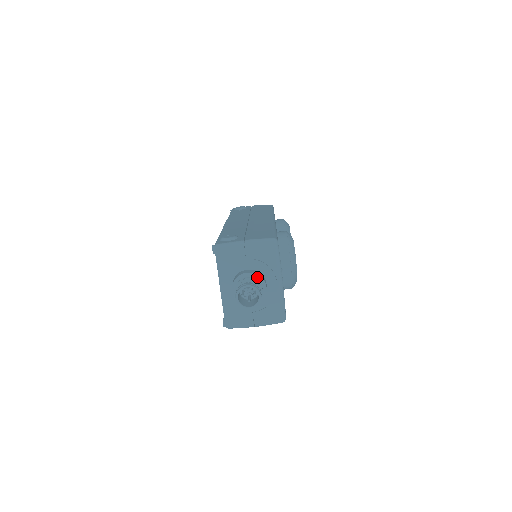
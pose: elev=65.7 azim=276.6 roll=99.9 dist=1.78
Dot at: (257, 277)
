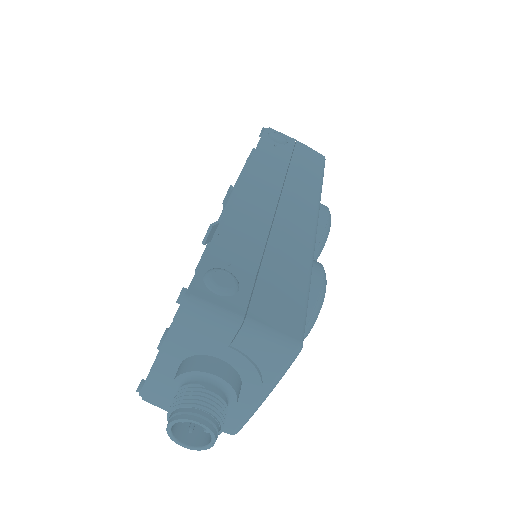
Dot at: (229, 389)
